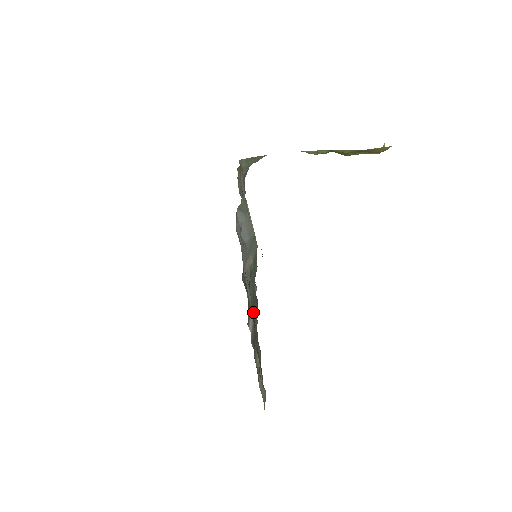
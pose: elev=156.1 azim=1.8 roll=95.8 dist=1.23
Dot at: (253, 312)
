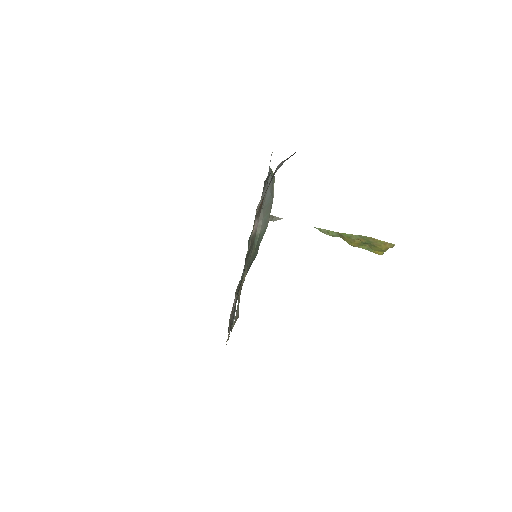
Dot at: occluded
